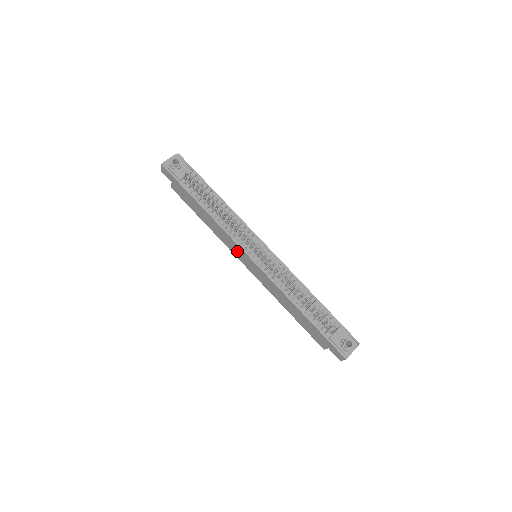
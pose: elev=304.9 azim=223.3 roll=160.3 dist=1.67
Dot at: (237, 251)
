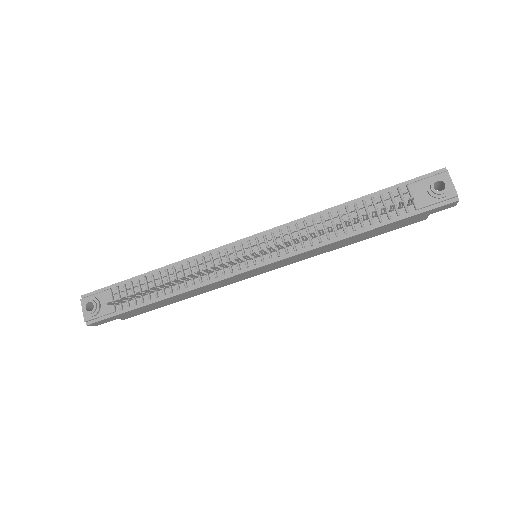
Dot at: (239, 278)
